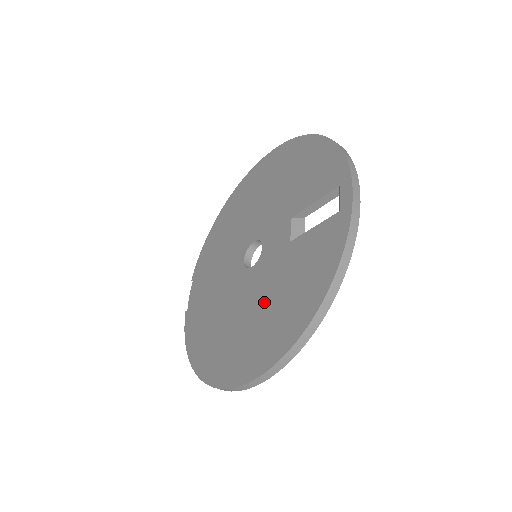
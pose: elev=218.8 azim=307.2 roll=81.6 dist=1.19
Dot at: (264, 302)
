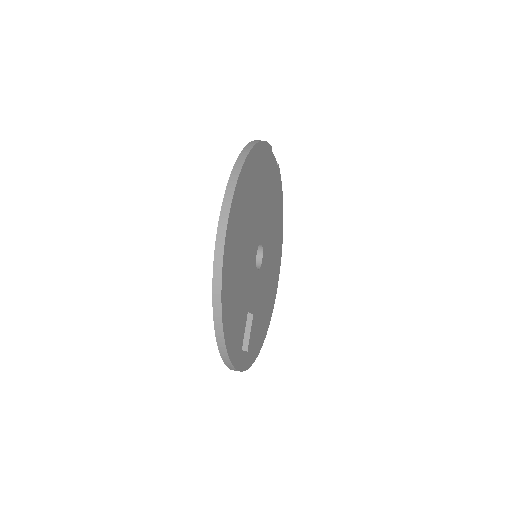
Dot at: occluded
